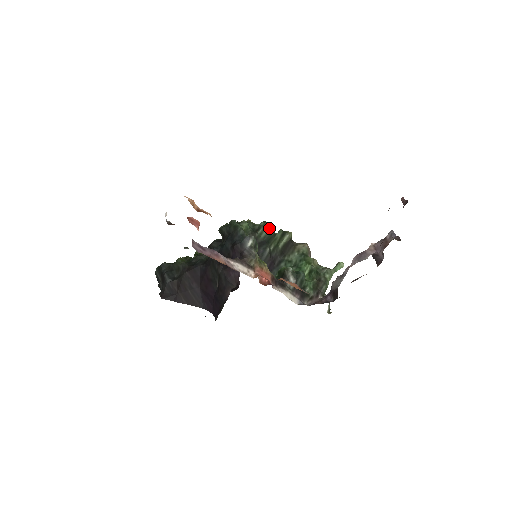
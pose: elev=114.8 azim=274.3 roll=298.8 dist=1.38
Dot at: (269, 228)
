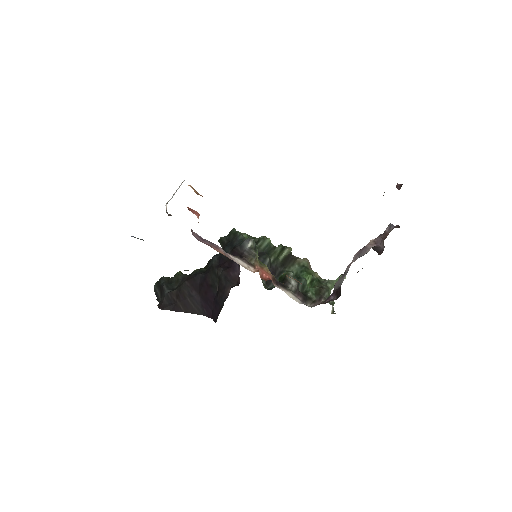
Dot at: (269, 241)
